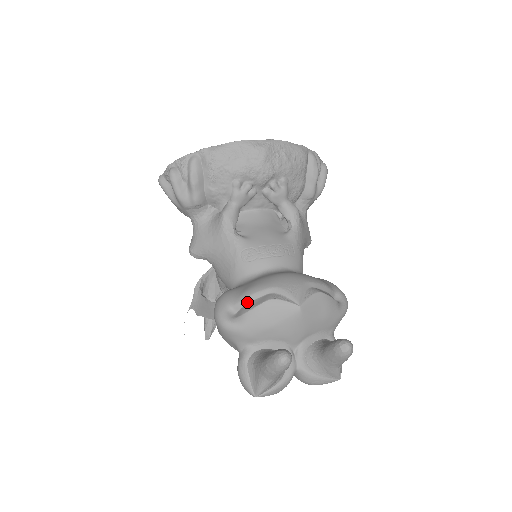
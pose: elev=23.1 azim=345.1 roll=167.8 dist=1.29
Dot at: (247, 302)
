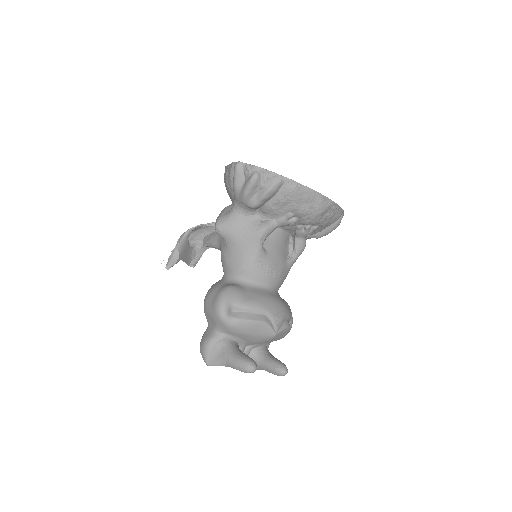
Dot at: (246, 311)
